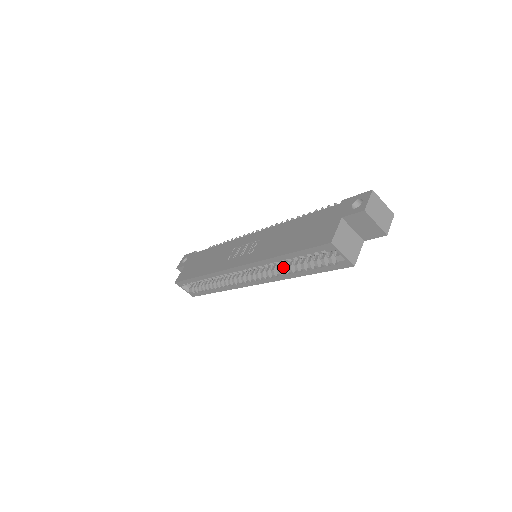
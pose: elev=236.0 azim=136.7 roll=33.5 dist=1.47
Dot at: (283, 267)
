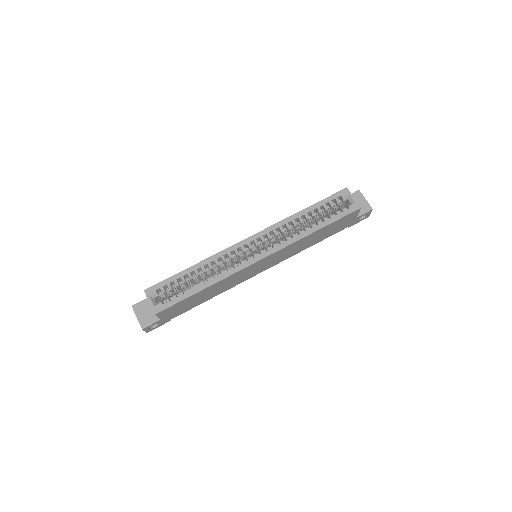
Dot at: (297, 230)
